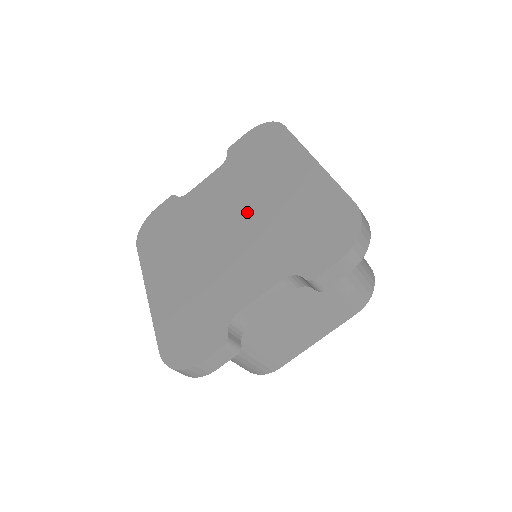
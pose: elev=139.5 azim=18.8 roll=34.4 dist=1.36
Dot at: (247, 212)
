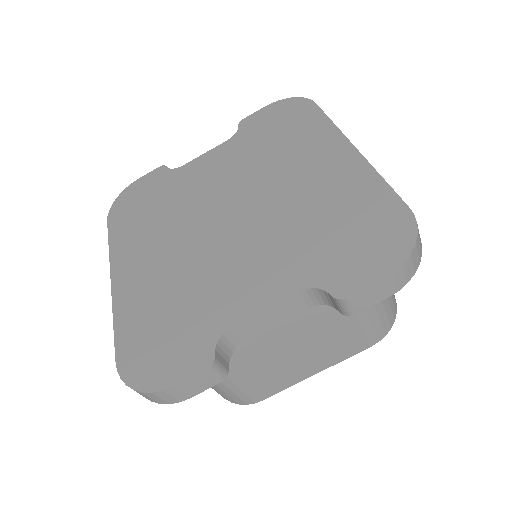
Dot at: (258, 198)
